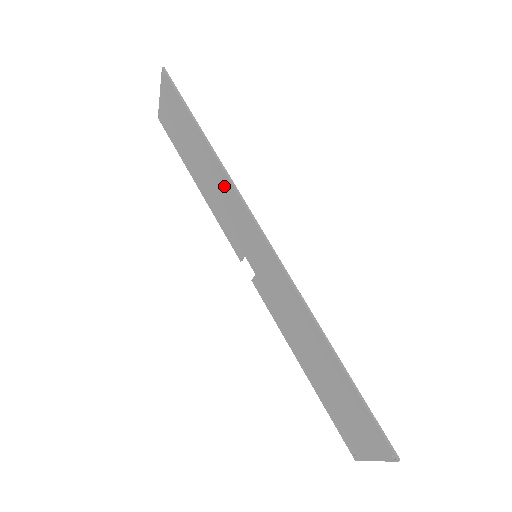
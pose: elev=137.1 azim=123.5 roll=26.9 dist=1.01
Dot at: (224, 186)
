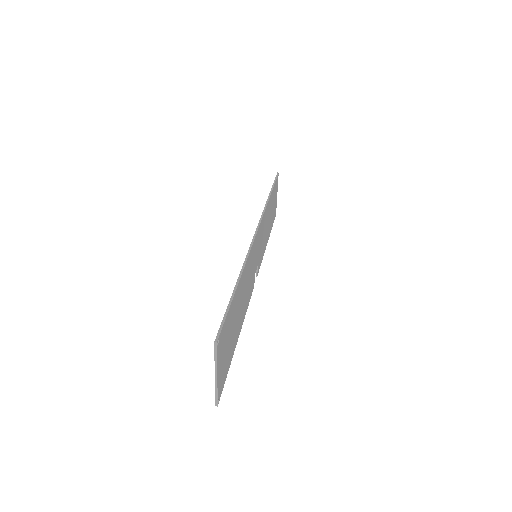
Dot at: occluded
